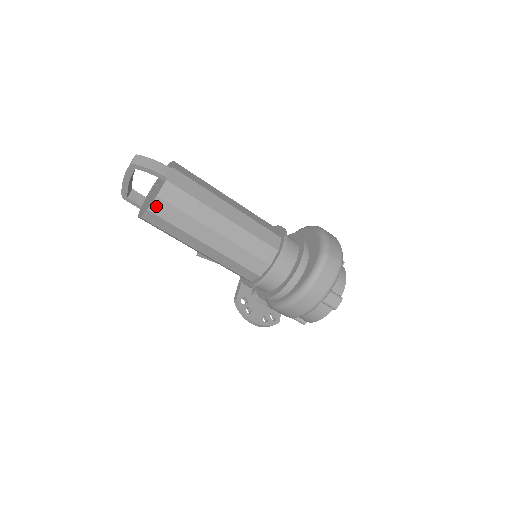
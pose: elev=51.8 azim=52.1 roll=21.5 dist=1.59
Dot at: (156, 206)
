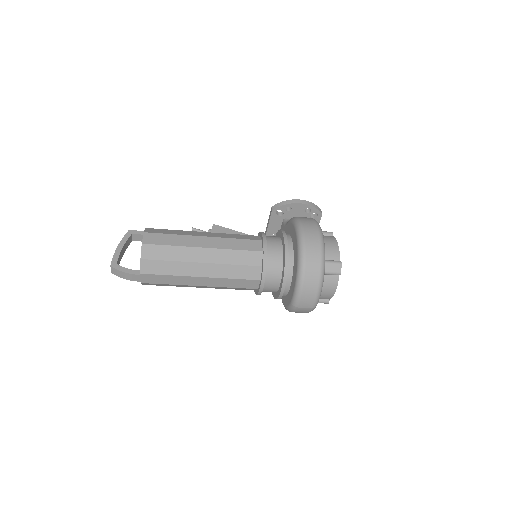
Dot at: occluded
